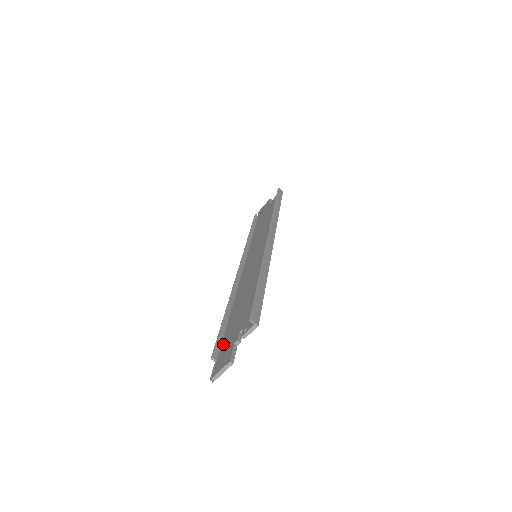
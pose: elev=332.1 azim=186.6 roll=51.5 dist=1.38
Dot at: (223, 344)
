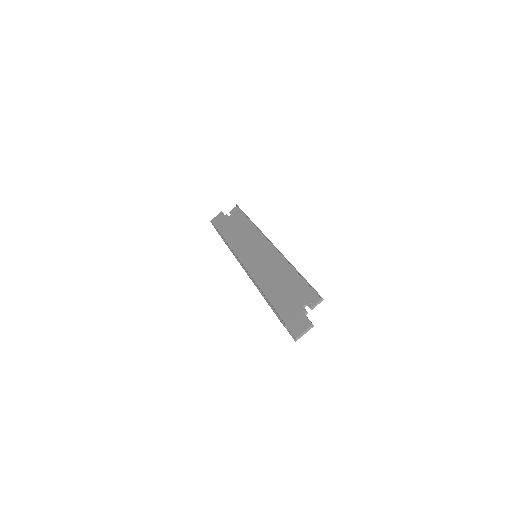
Dot at: (285, 317)
